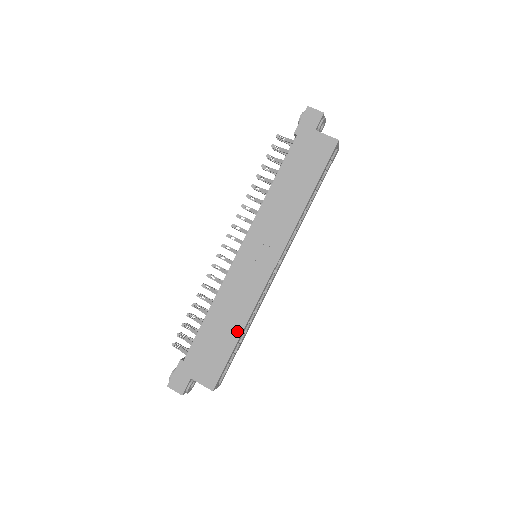
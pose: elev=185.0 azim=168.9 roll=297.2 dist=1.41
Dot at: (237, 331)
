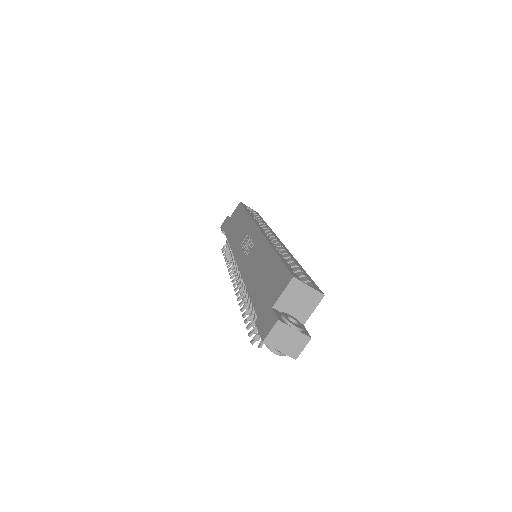
Dot at: (270, 255)
